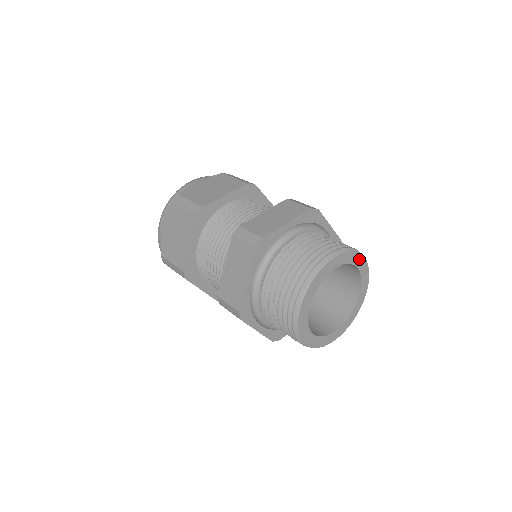
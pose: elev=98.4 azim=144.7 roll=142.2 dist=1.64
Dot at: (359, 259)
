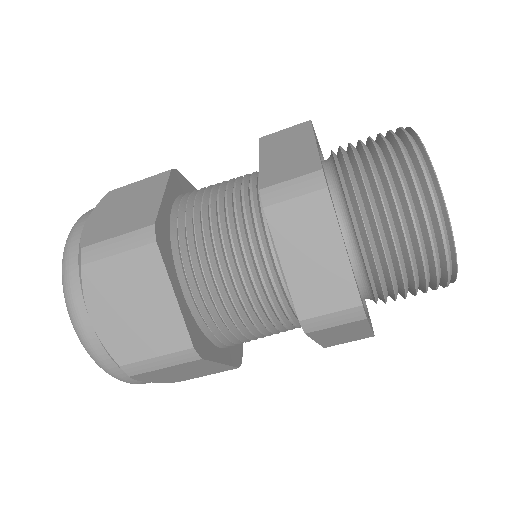
Dot at: (422, 149)
